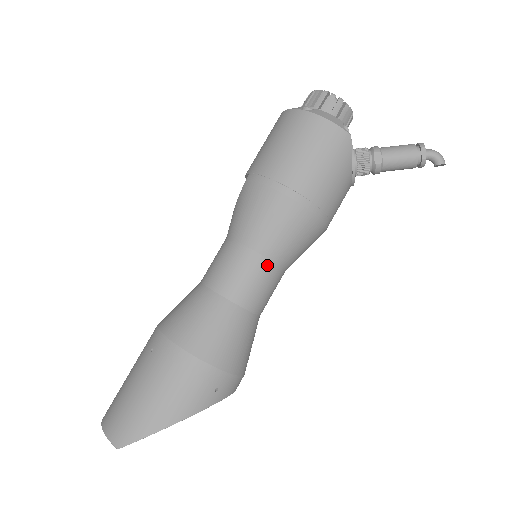
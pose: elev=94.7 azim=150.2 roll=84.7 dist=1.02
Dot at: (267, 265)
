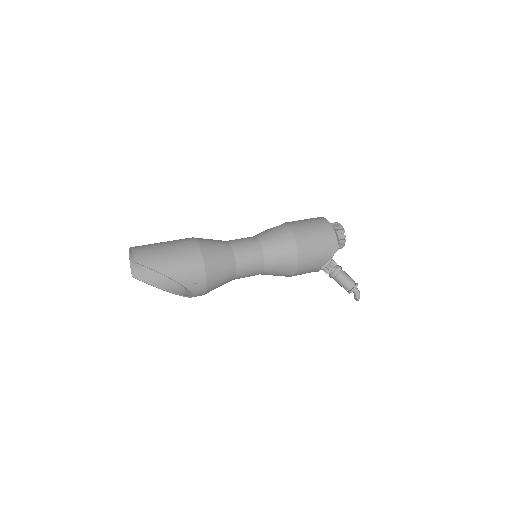
Dot at: (261, 261)
